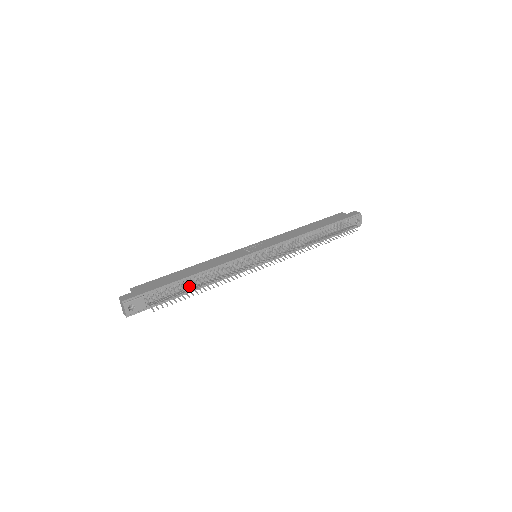
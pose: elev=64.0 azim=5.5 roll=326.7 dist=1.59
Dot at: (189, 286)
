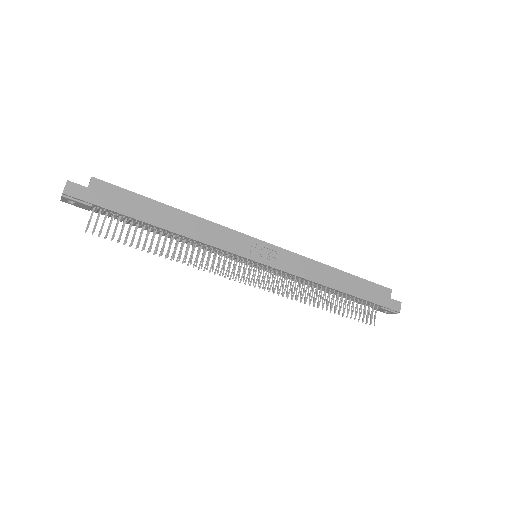
Dot at: (154, 229)
